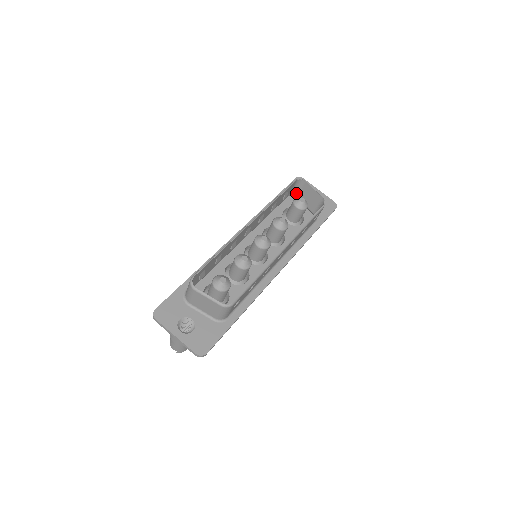
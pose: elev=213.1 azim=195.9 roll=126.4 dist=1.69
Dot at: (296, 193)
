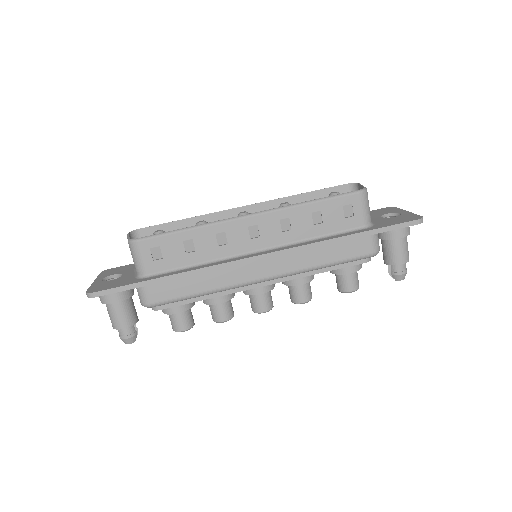
Dot at: occluded
